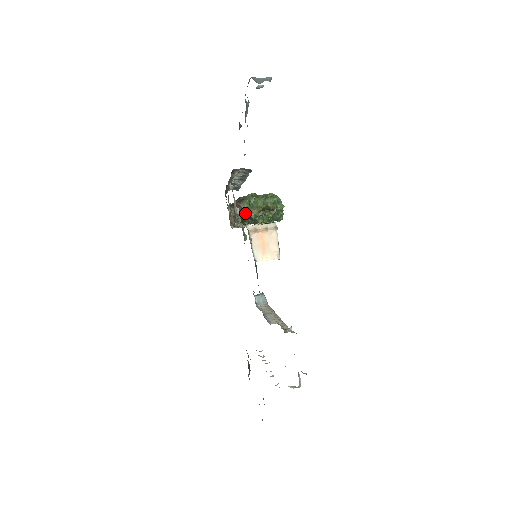
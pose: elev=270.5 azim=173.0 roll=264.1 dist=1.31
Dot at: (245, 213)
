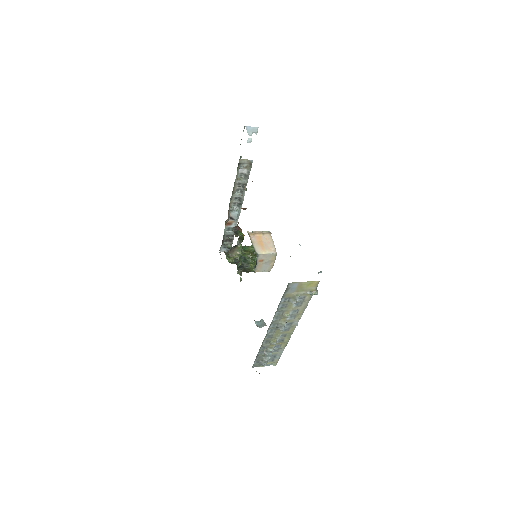
Dot at: (243, 234)
